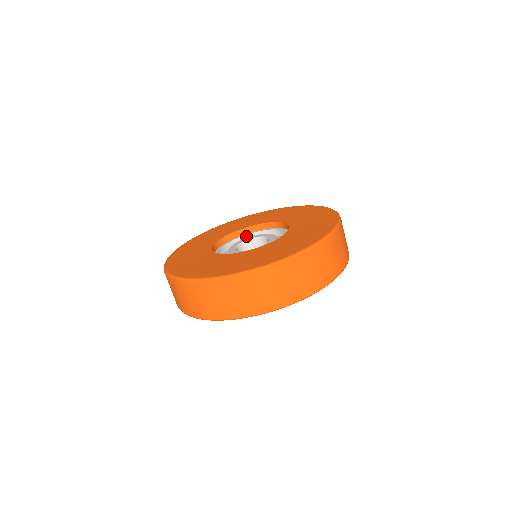
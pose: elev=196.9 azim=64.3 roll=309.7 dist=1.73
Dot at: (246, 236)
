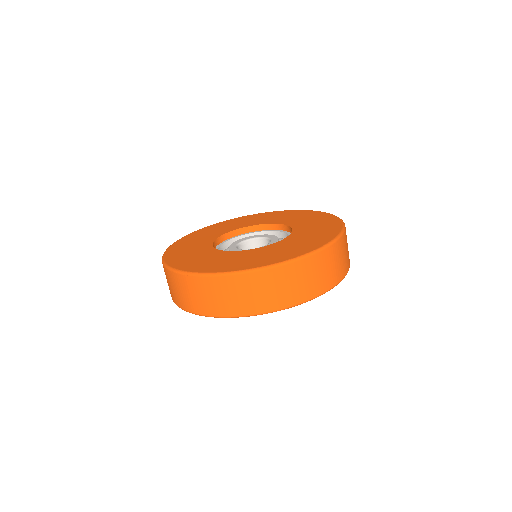
Dot at: (223, 245)
